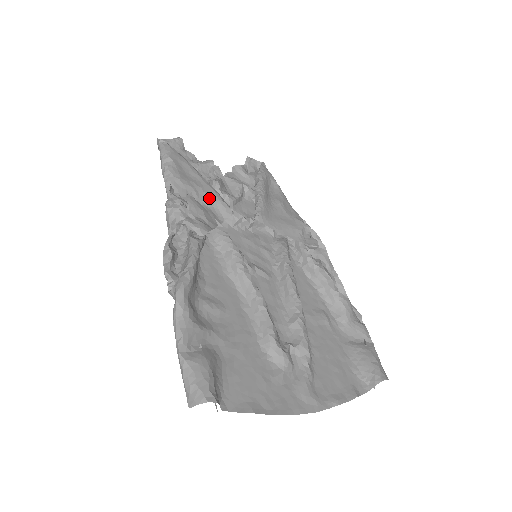
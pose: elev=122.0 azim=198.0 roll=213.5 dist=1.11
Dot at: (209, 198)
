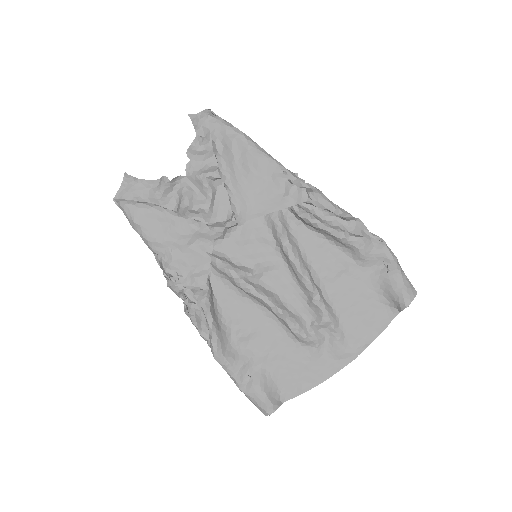
Dot at: (188, 236)
